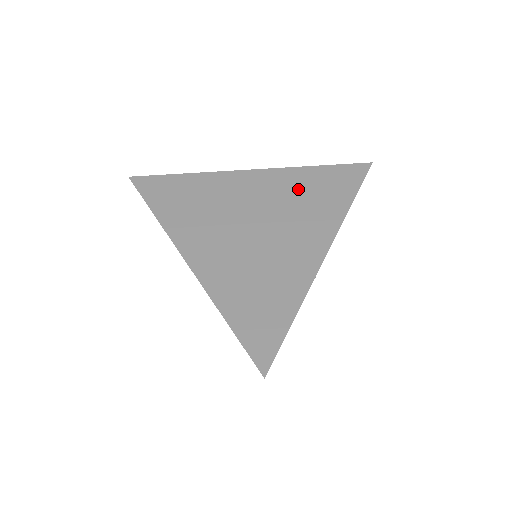
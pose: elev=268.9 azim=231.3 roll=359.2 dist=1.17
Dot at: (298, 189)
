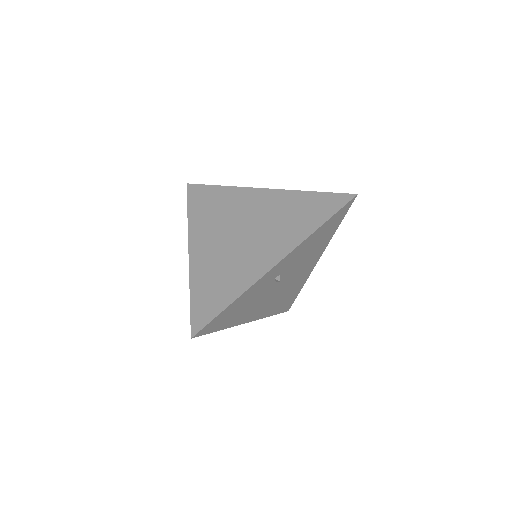
Dot at: (287, 209)
